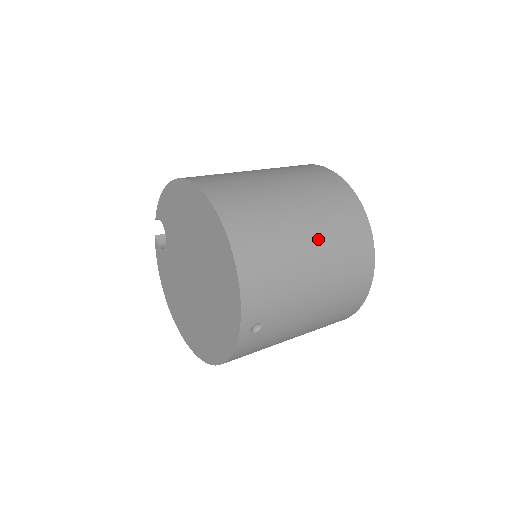
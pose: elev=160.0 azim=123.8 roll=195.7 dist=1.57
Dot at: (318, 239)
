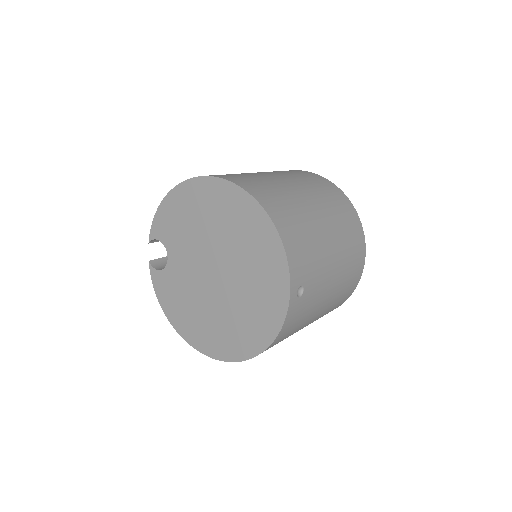
Dot at: (323, 210)
